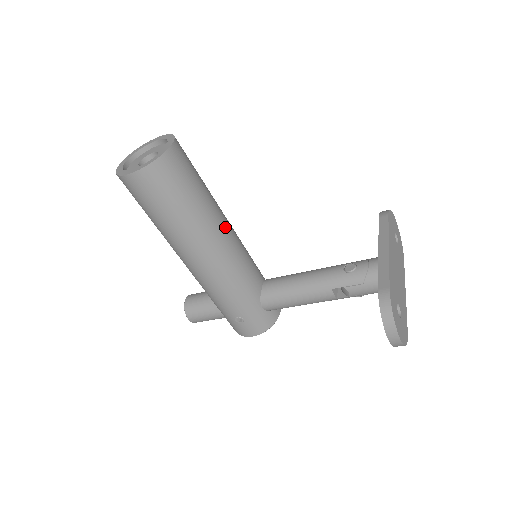
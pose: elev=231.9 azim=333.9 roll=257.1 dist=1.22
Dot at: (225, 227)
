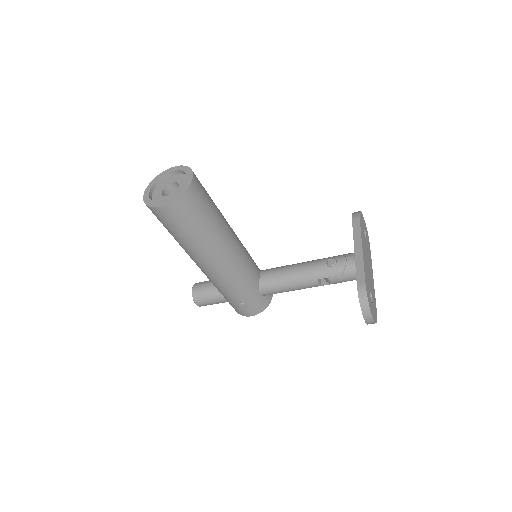
Dot at: (232, 236)
